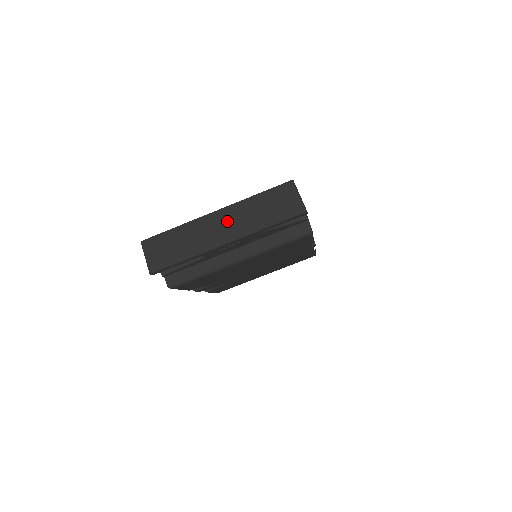
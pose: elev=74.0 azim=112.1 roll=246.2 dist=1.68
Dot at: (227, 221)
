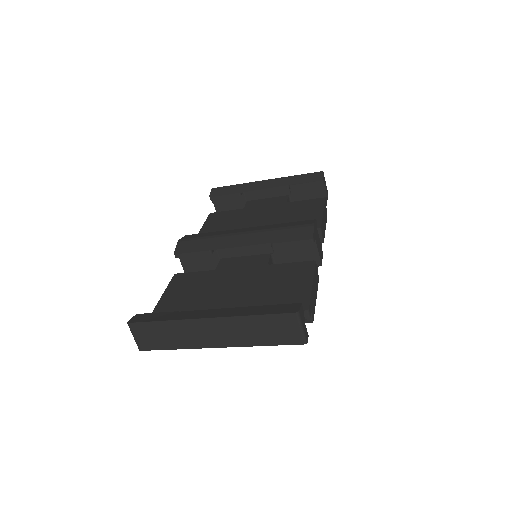
Dot at: (219, 330)
